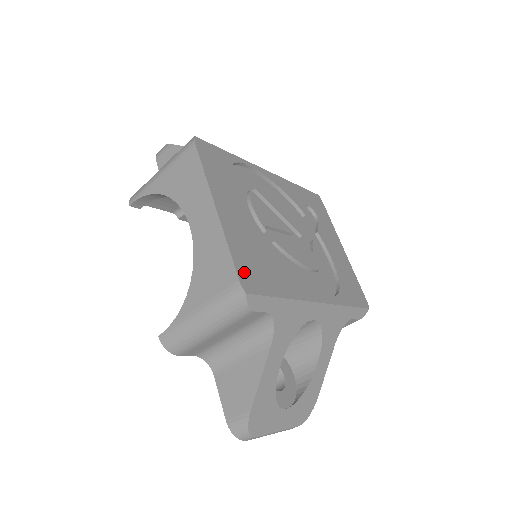
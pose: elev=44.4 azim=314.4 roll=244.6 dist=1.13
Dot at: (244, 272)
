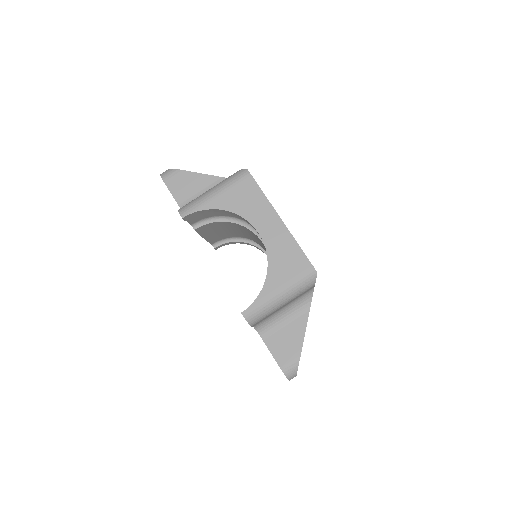
Dot at: occluded
